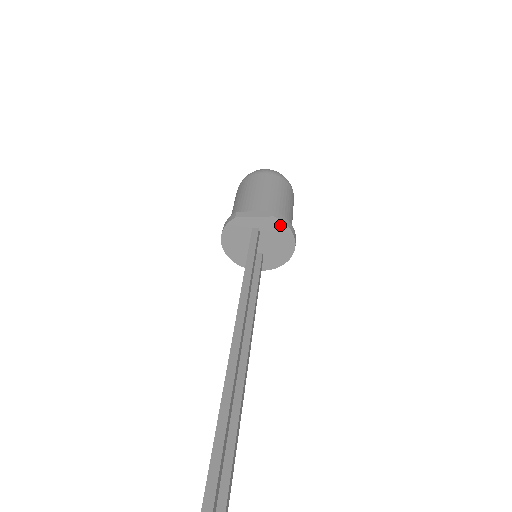
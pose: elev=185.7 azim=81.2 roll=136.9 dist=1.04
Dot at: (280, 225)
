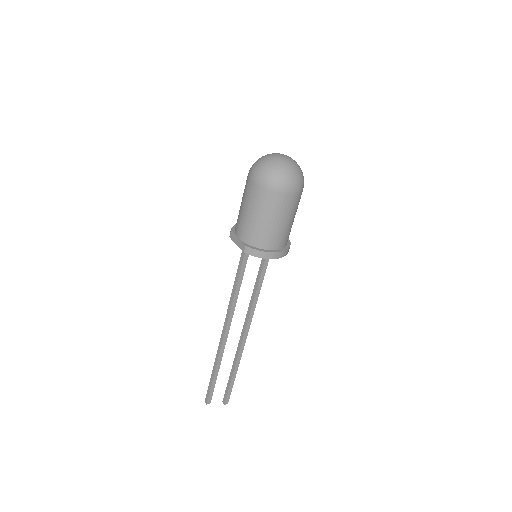
Dot at: (254, 254)
